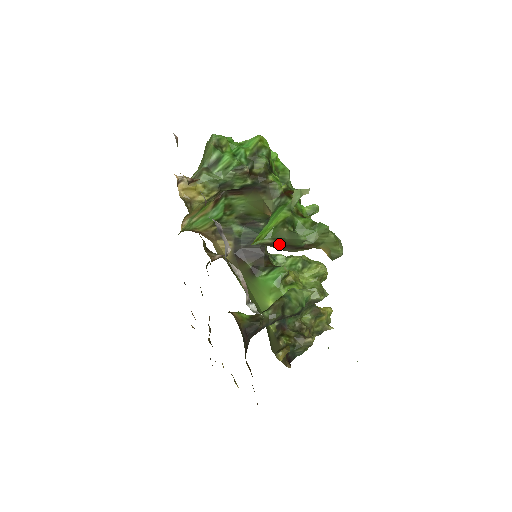
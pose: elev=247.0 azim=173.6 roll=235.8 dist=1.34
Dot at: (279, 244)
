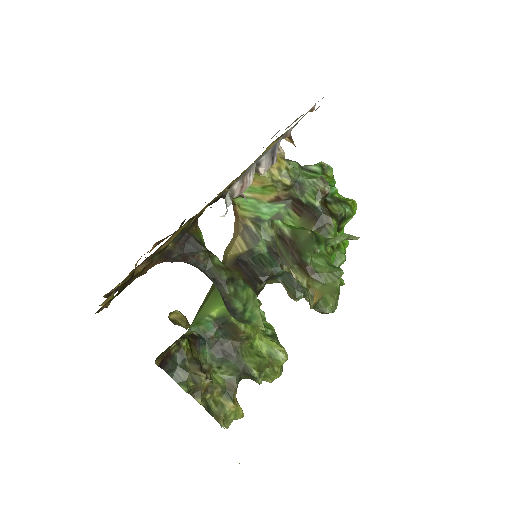
Dot at: (290, 244)
